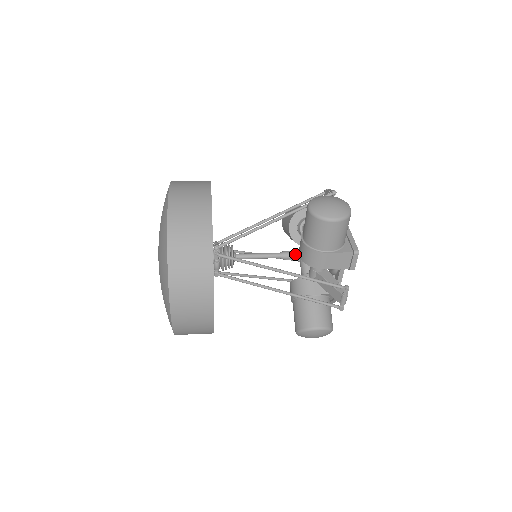
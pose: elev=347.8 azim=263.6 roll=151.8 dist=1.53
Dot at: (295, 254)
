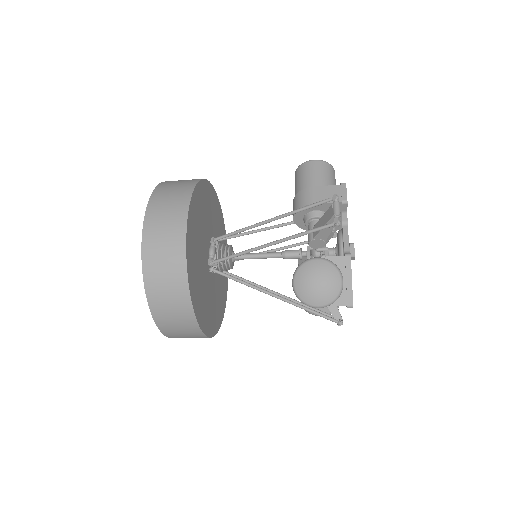
Dot at: (297, 250)
